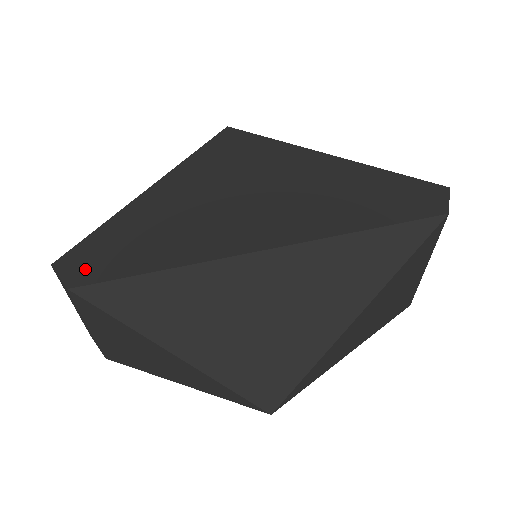
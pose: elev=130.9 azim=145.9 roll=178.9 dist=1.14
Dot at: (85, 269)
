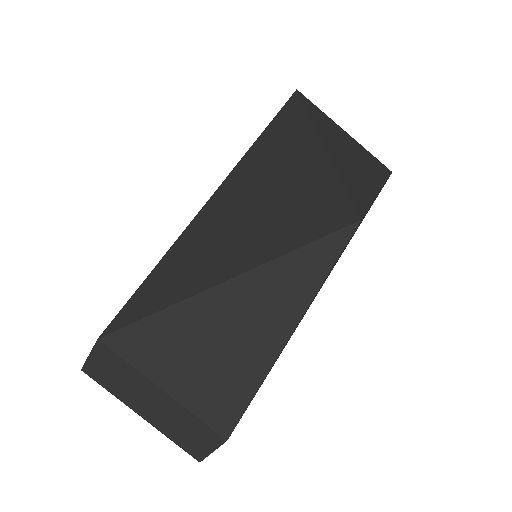
Dot at: occluded
